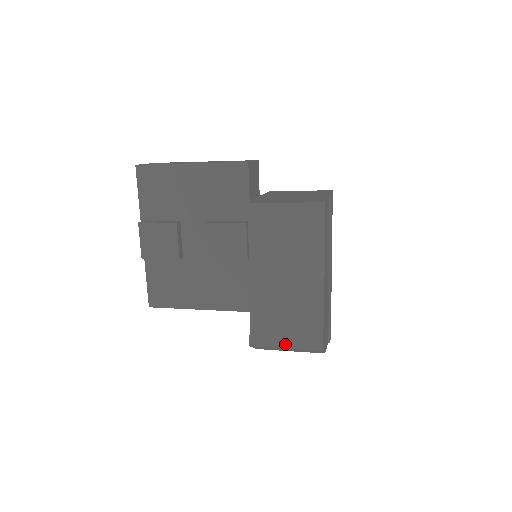
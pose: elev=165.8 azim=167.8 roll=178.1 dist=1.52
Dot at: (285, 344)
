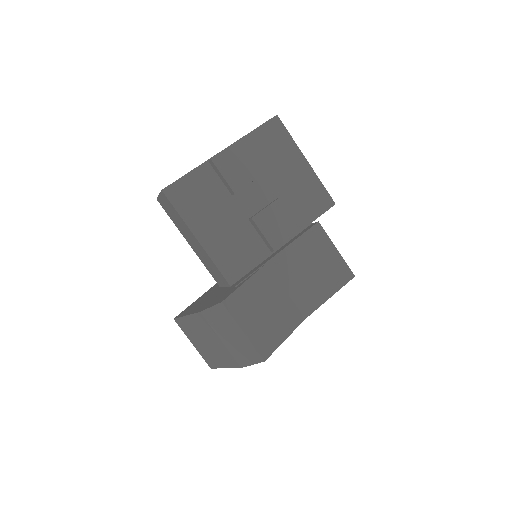
Dot at: (246, 329)
